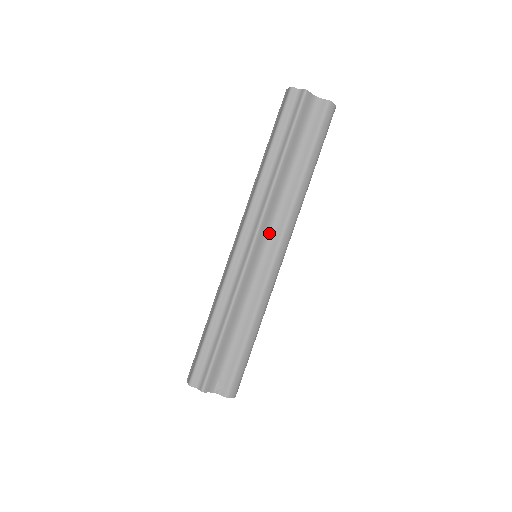
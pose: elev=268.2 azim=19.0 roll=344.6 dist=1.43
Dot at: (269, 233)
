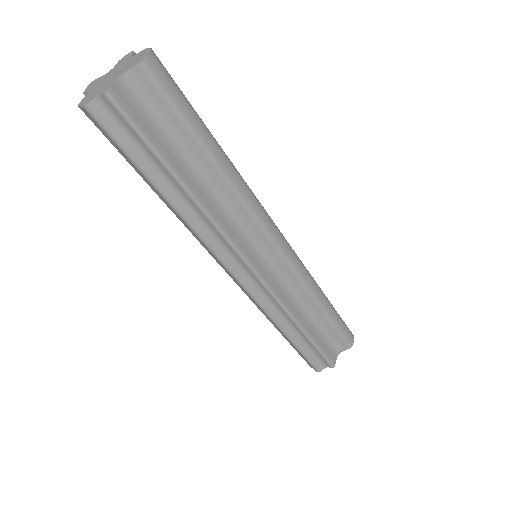
Dot at: (251, 242)
